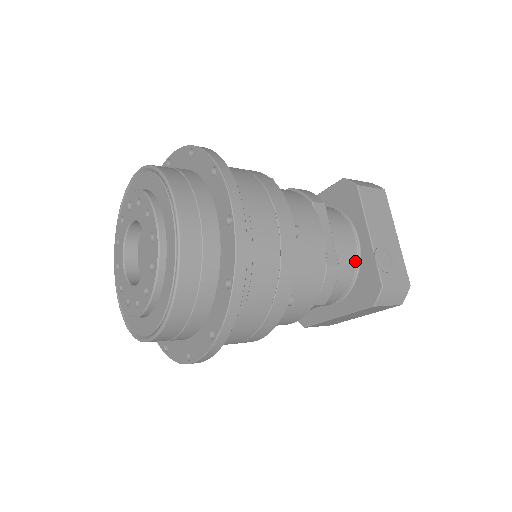
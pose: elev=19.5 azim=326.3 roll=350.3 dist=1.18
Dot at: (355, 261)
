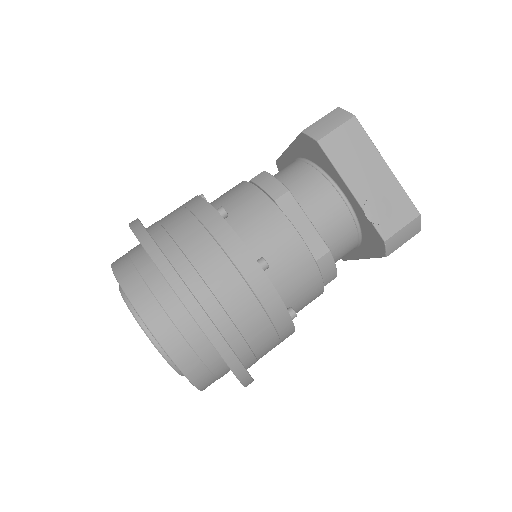
Dot at: (350, 219)
